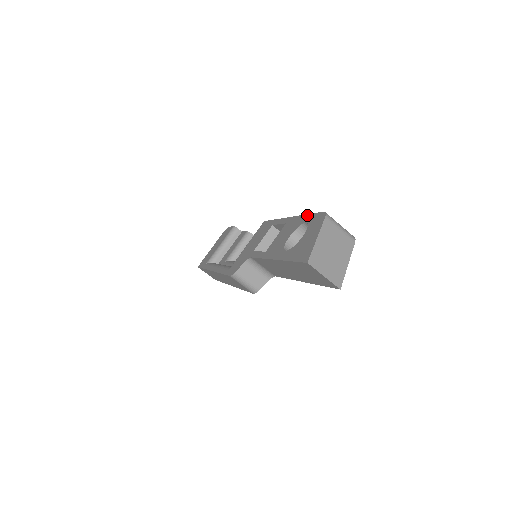
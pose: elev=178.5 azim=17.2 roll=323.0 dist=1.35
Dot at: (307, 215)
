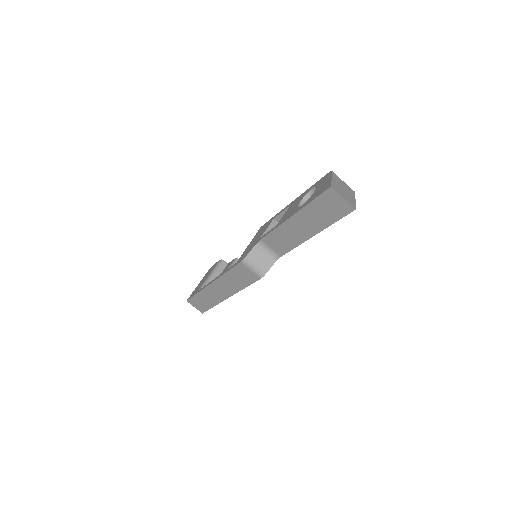
Dot at: (312, 186)
